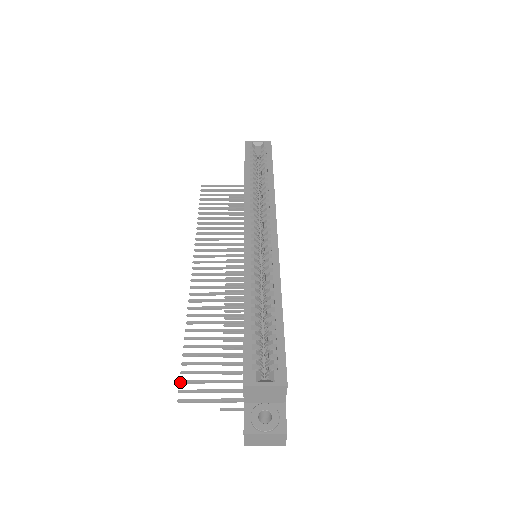
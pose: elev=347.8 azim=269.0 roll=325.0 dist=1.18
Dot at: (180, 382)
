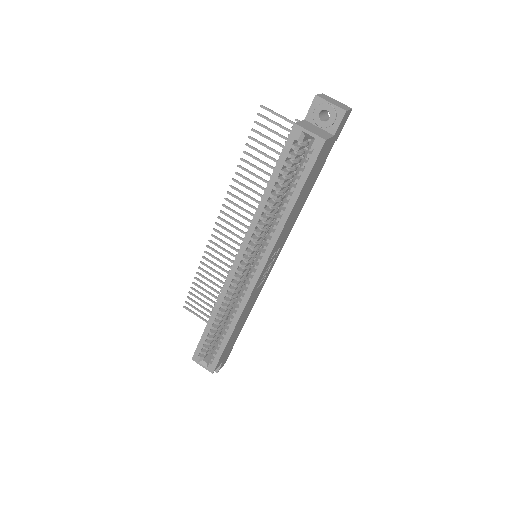
Dot at: occluded
